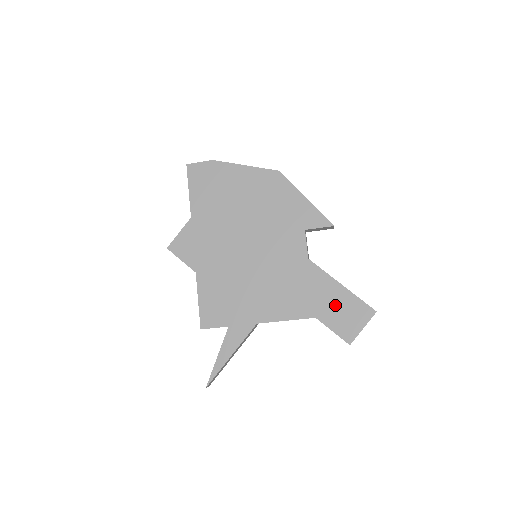
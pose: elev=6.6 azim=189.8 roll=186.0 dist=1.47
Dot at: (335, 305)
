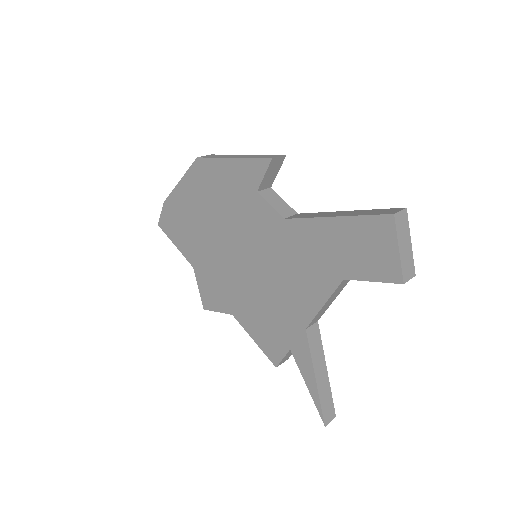
Dot at: (347, 247)
